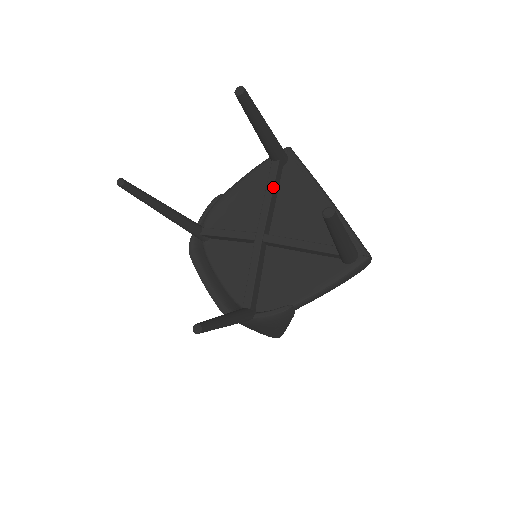
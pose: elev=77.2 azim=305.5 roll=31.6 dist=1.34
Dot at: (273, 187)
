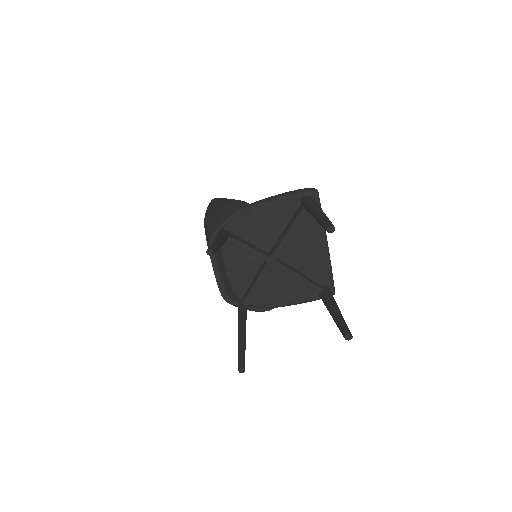
Dot at: occluded
